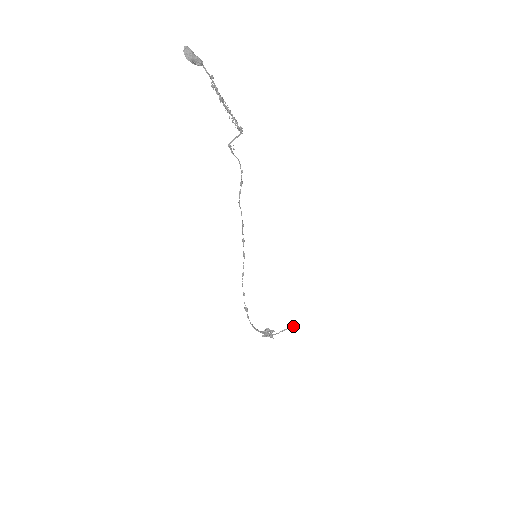
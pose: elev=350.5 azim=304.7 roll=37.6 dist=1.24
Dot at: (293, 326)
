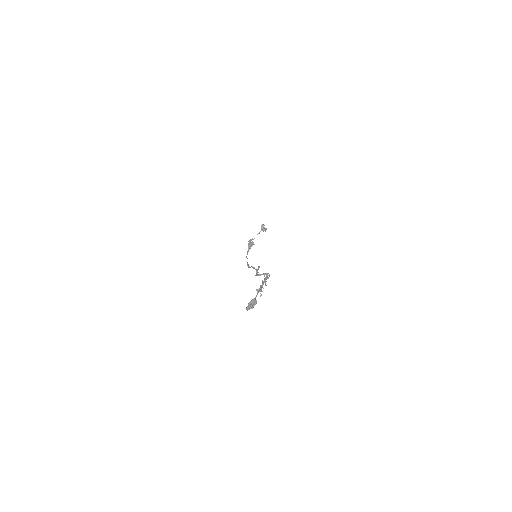
Dot at: (264, 230)
